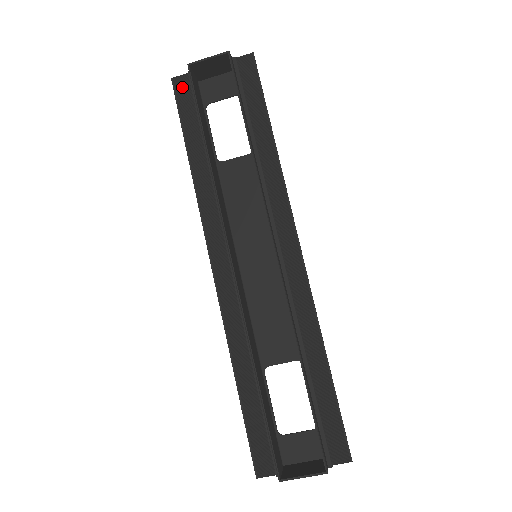
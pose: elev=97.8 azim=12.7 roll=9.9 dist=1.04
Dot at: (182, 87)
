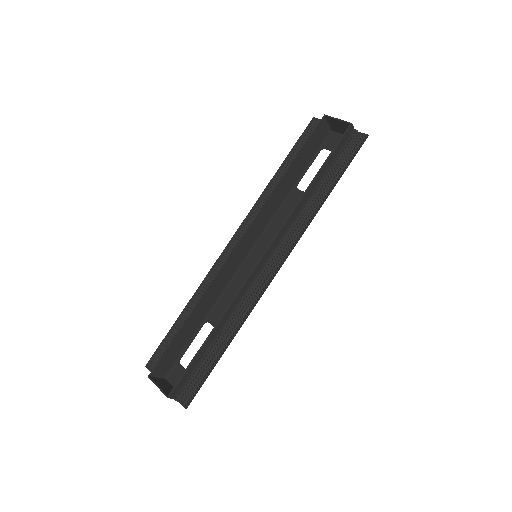
Dot at: (314, 126)
